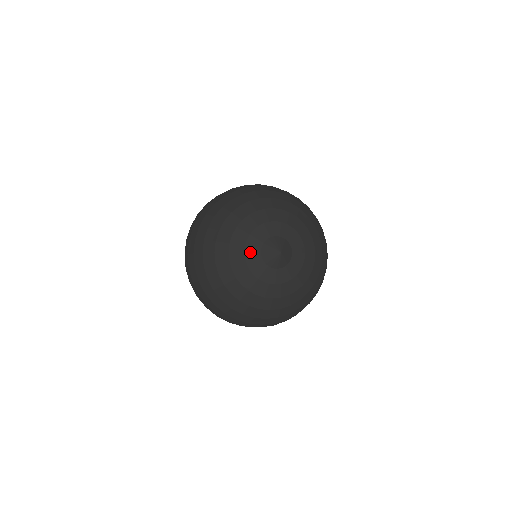
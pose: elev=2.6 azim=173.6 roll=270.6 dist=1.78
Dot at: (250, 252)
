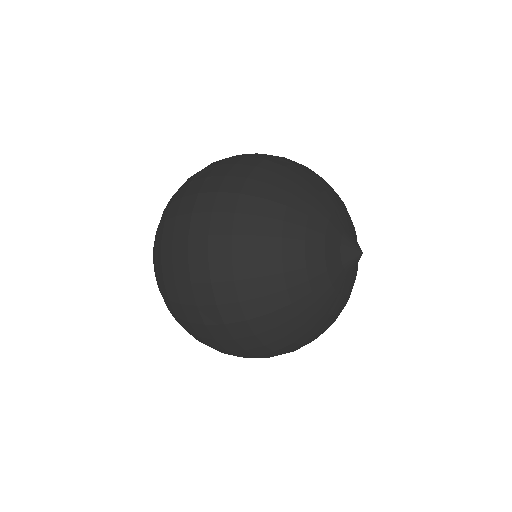
Dot at: (332, 231)
